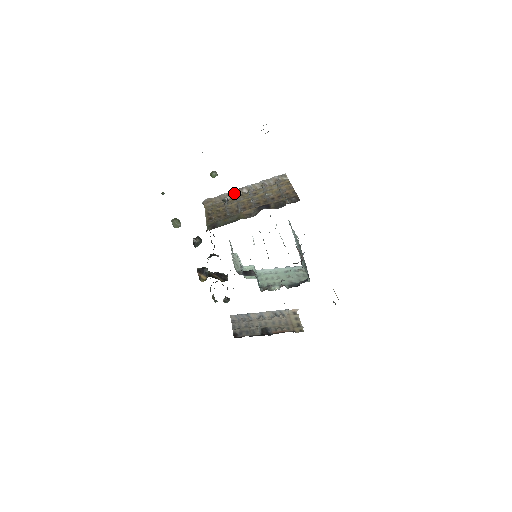
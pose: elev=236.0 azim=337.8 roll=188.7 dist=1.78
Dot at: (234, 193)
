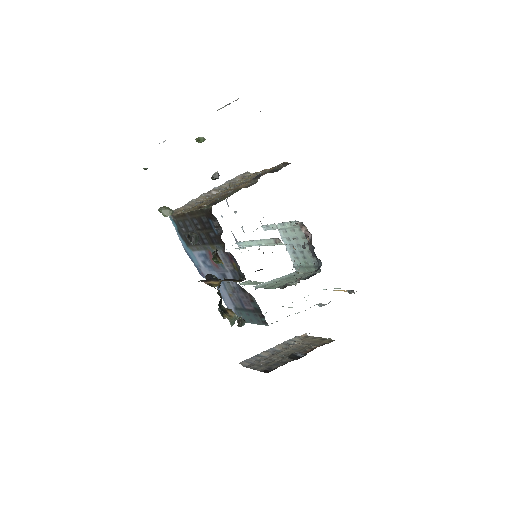
Dot at: (203, 197)
